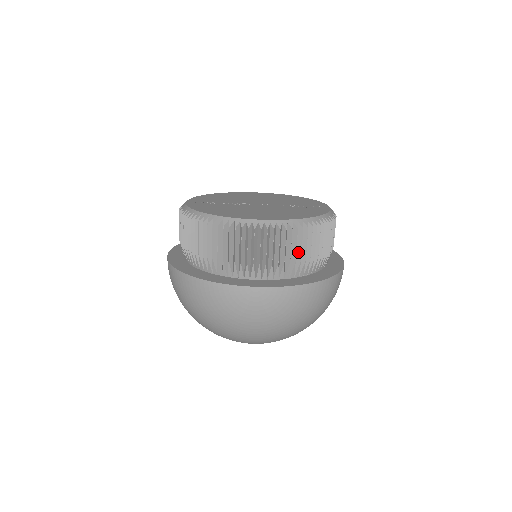
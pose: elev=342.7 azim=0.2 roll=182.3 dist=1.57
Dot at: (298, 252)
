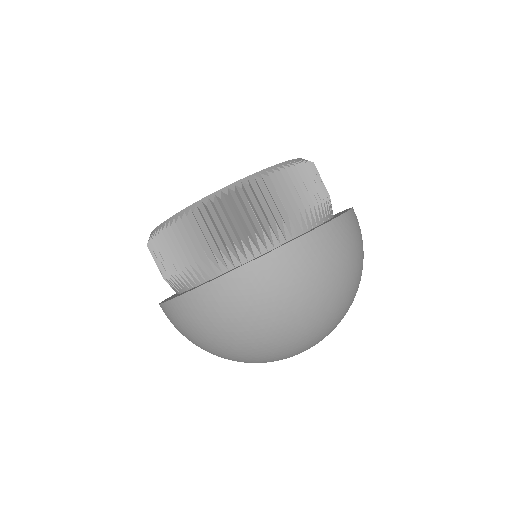
Dot at: occluded
